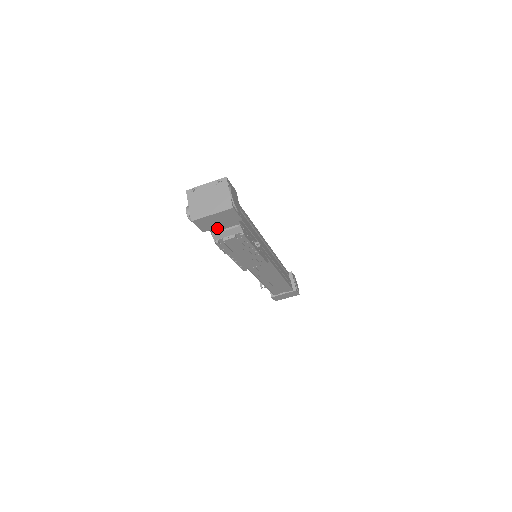
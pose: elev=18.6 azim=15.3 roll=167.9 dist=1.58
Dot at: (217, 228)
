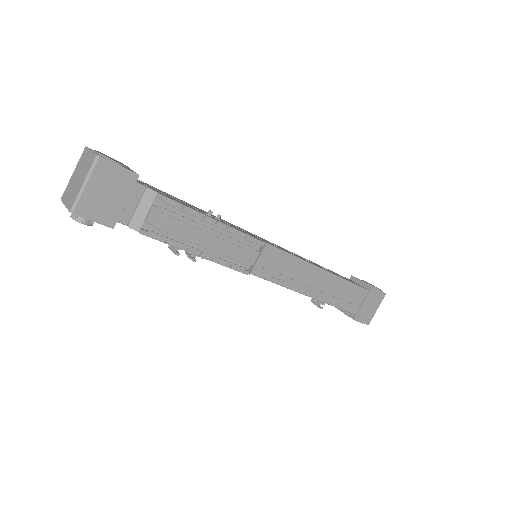
Dot at: (127, 213)
